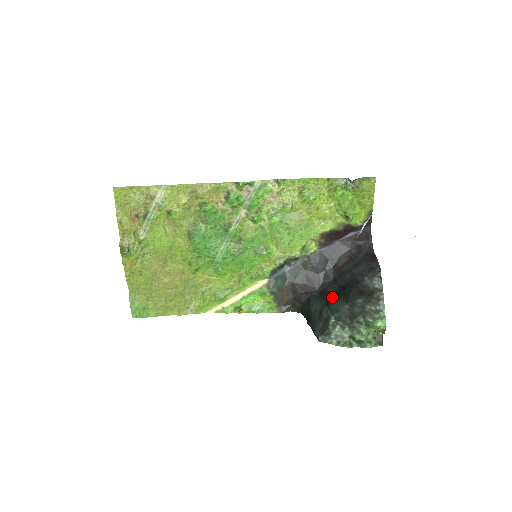
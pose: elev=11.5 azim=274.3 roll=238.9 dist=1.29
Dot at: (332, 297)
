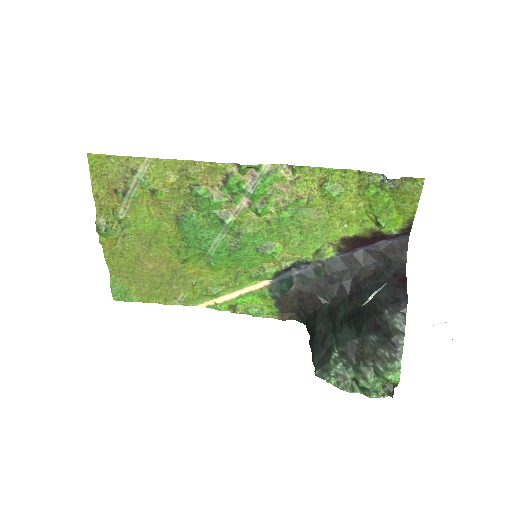
Dot at: (342, 322)
